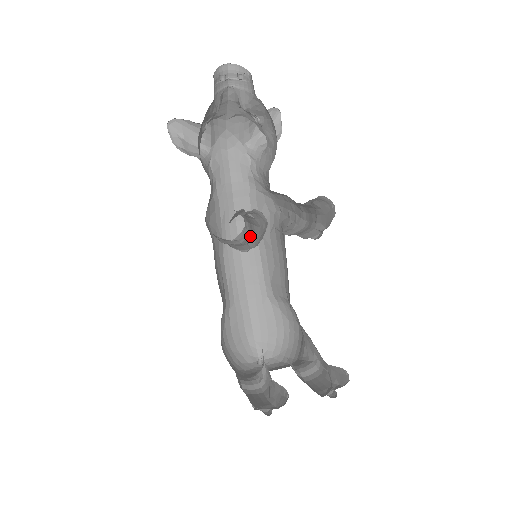
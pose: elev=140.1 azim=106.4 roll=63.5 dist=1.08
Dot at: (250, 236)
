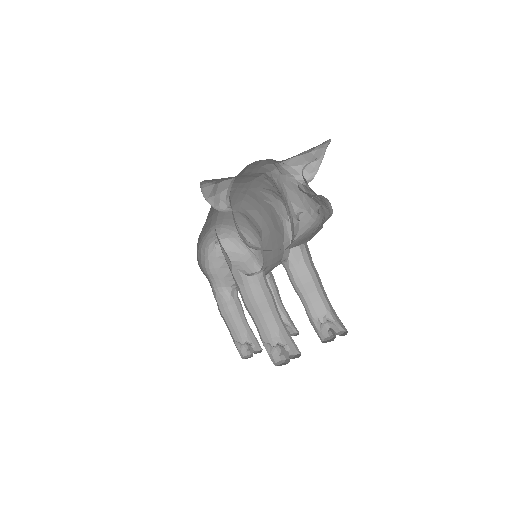
Dot at: (272, 309)
